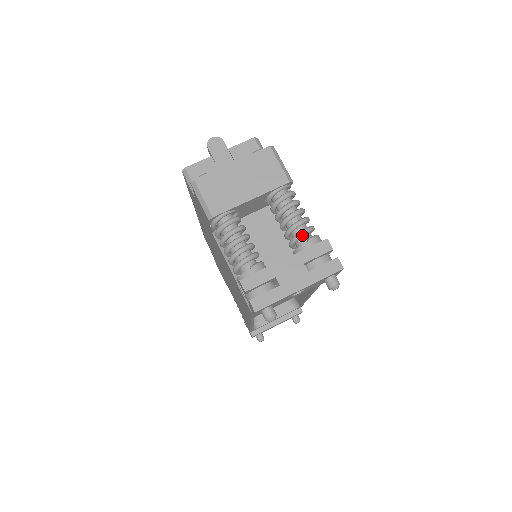
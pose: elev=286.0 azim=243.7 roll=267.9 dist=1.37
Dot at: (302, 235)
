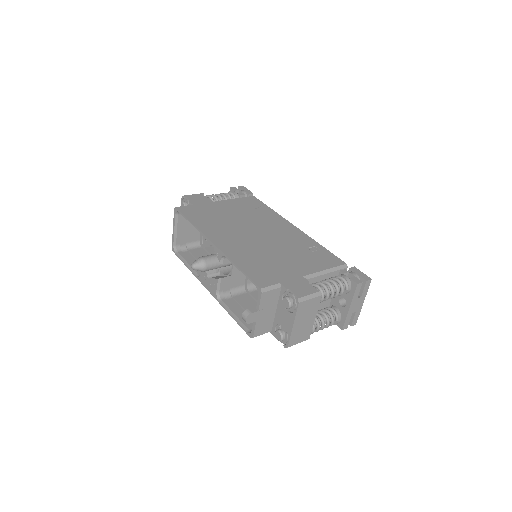
Dot at: occluded
